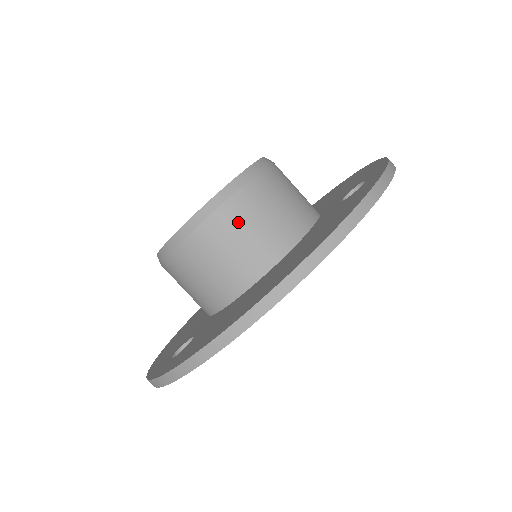
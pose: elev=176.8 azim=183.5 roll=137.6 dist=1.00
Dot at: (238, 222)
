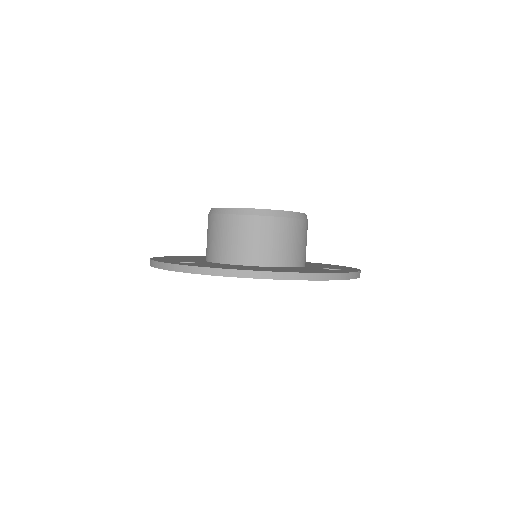
Dot at: (270, 231)
